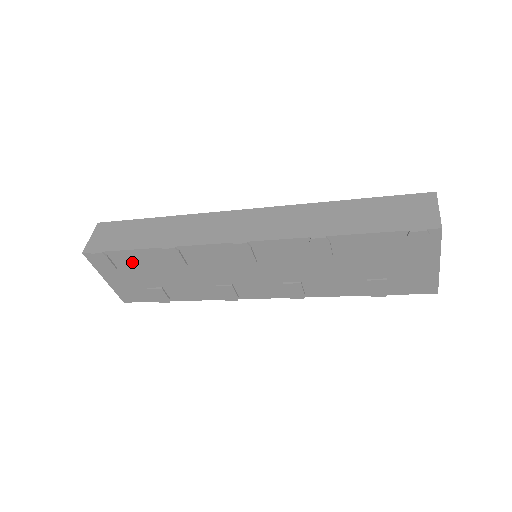
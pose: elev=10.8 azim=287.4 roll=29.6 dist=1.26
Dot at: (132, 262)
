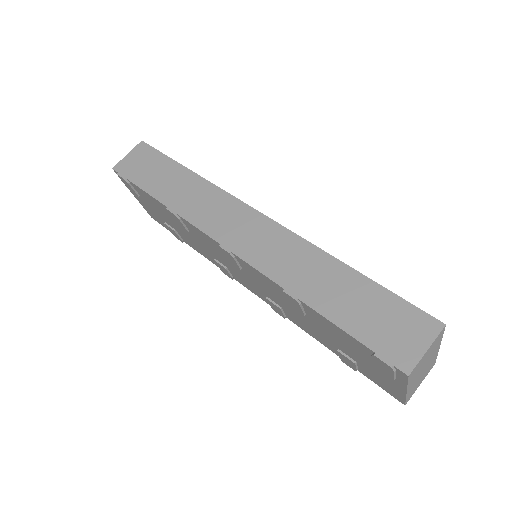
Dot at: (149, 199)
